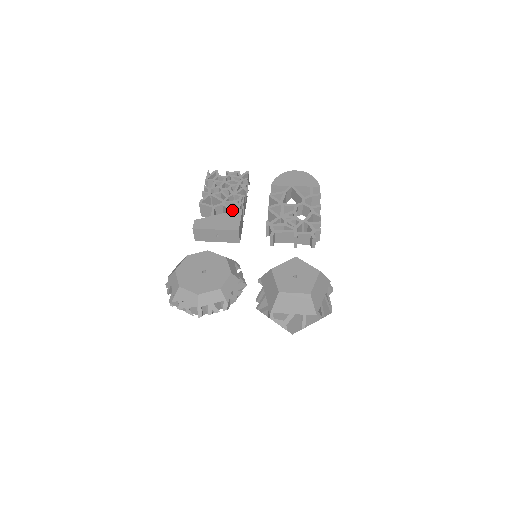
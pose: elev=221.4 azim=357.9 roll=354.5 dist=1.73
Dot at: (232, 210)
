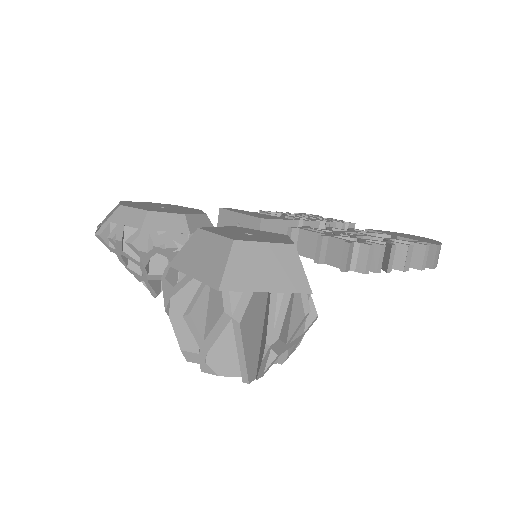
Dot at: occluded
